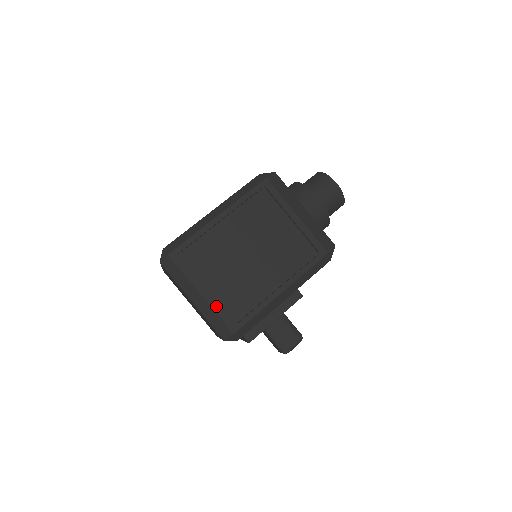
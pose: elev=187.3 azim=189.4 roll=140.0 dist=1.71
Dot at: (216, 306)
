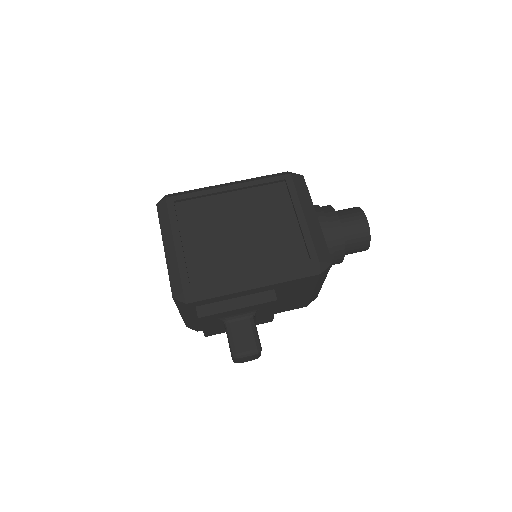
Dot at: (182, 259)
